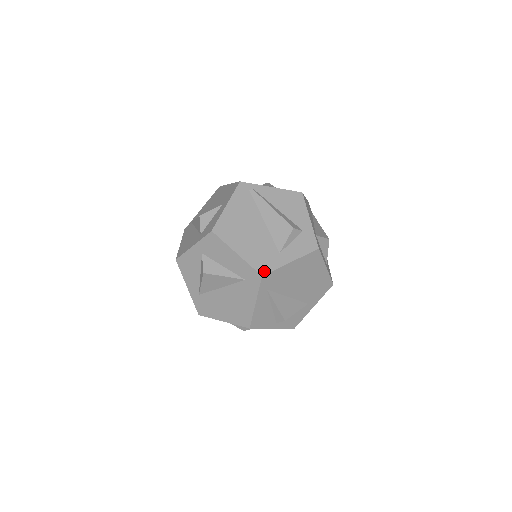
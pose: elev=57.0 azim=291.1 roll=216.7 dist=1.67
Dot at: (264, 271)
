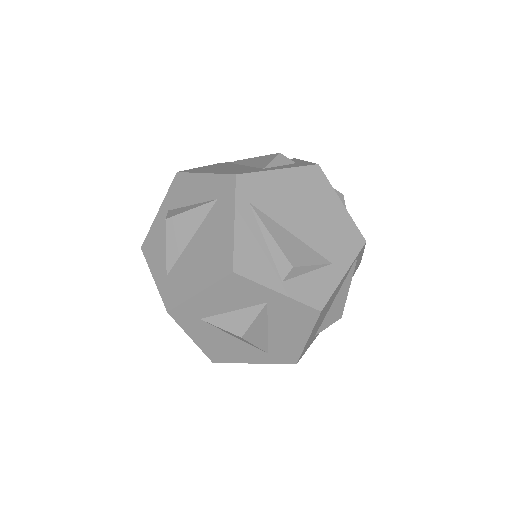
Dot at: (239, 173)
